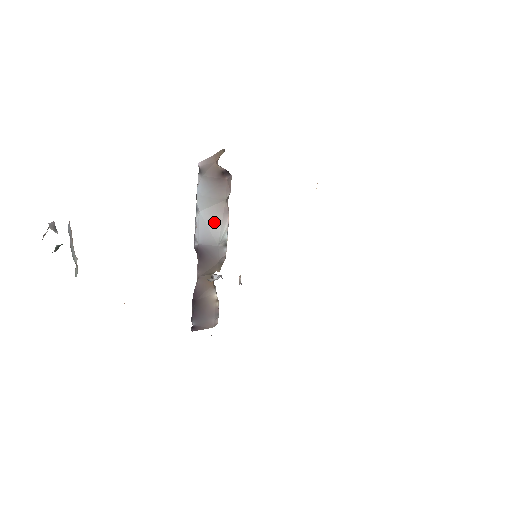
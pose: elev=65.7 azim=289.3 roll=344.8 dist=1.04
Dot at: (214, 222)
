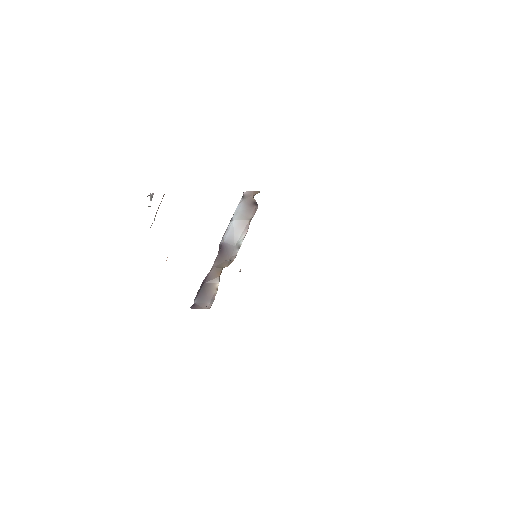
Dot at: (238, 230)
